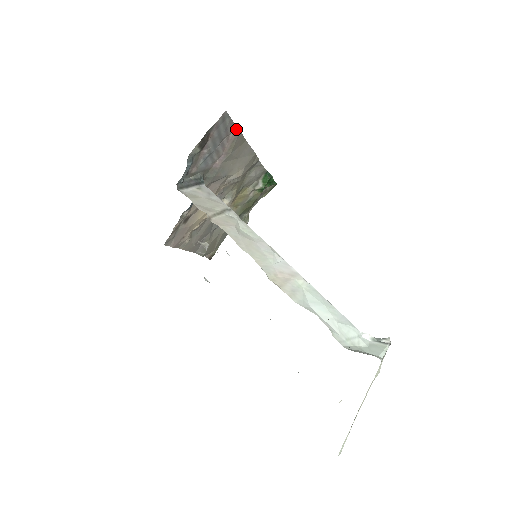
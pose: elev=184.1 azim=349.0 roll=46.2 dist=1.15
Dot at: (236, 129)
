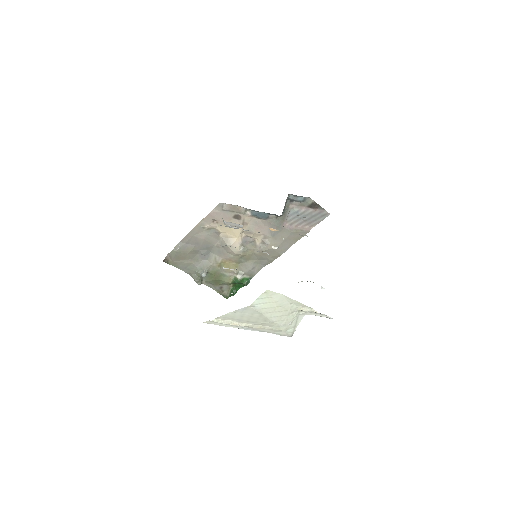
Dot at: (310, 229)
